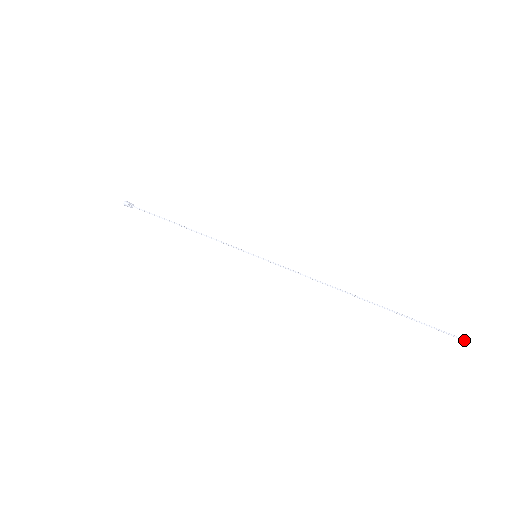
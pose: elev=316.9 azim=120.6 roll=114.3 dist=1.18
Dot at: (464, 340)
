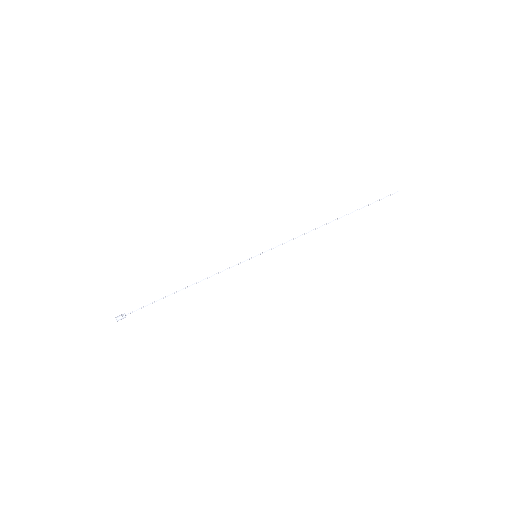
Dot at: (398, 191)
